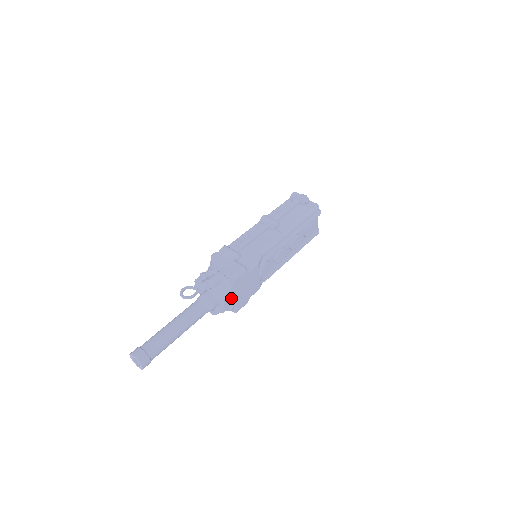
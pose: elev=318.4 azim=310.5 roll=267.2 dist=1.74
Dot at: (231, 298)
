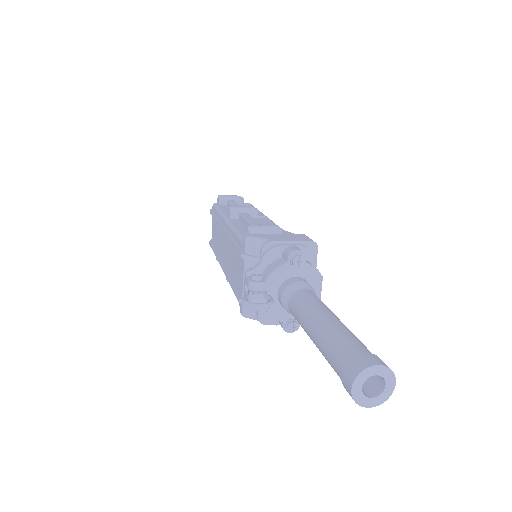
Dot at: occluded
